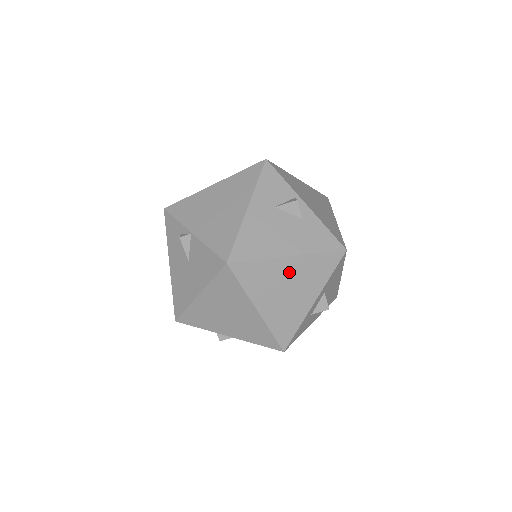
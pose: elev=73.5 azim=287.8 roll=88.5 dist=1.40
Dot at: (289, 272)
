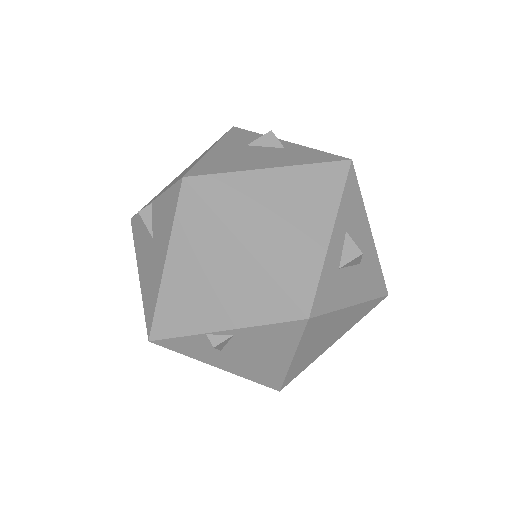
Dot at: (277, 189)
